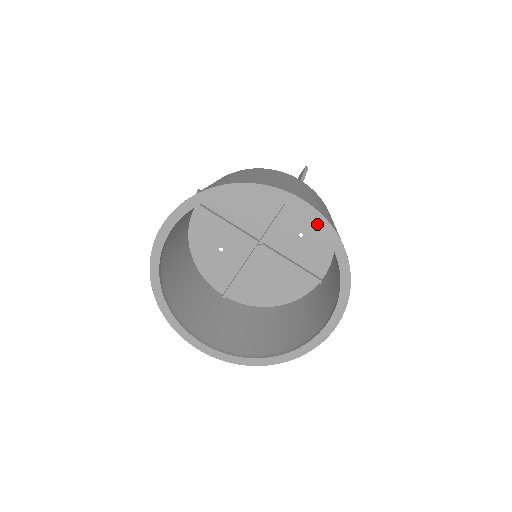
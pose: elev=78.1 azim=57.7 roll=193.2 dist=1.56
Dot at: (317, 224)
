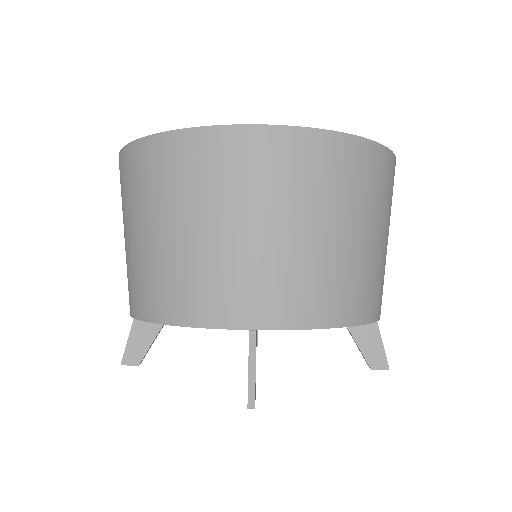
Dot at: occluded
